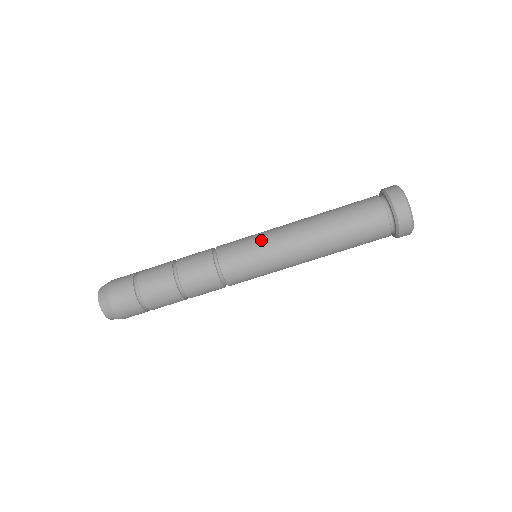
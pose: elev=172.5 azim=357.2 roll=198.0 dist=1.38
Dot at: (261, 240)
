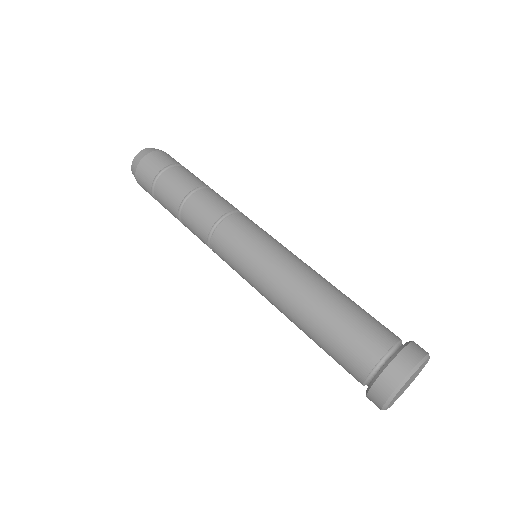
Dot at: (250, 264)
